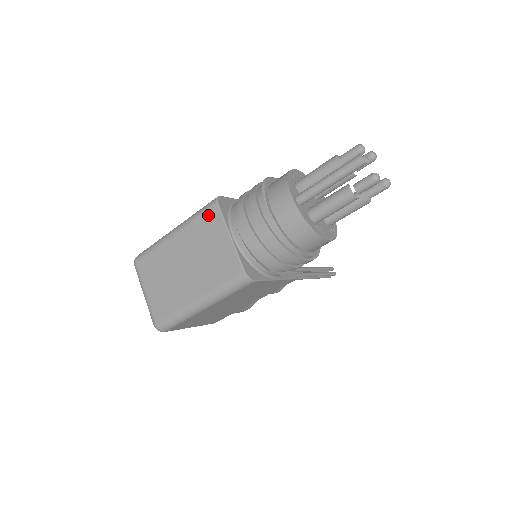
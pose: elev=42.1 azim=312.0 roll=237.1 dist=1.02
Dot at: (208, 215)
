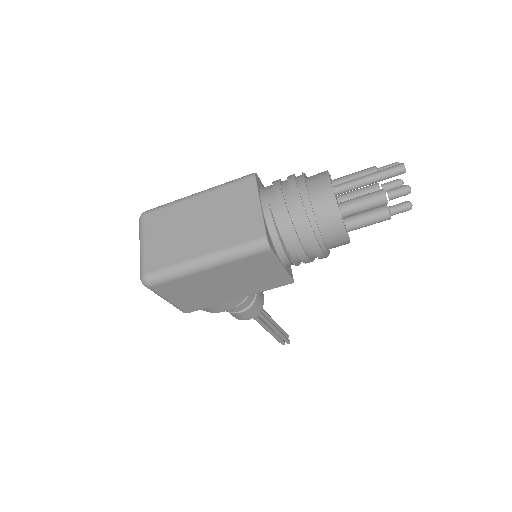
Dot at: (242, 184)
